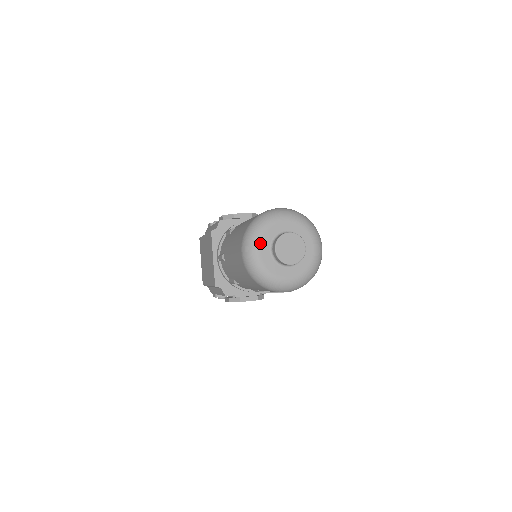
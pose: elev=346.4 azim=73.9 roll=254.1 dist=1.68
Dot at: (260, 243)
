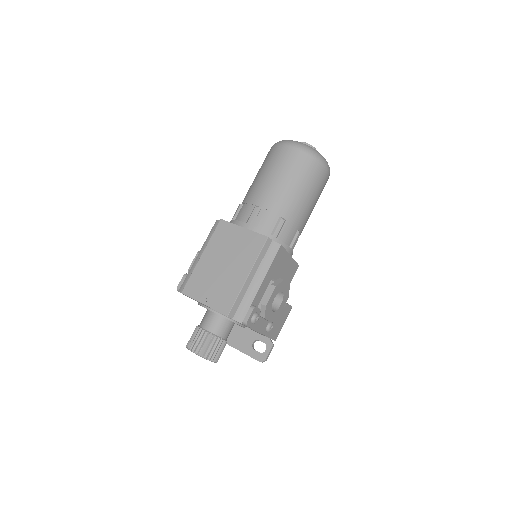
Dot at: occluded
